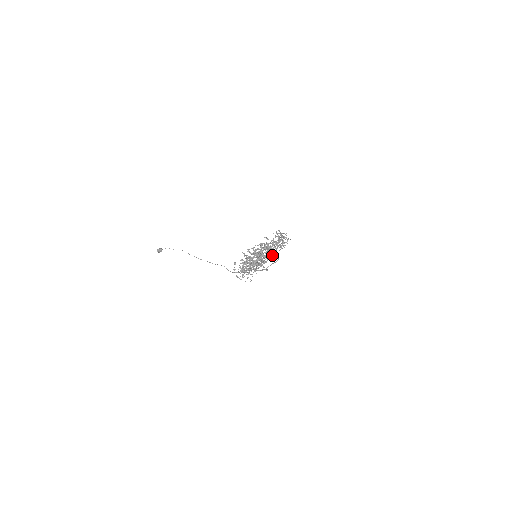
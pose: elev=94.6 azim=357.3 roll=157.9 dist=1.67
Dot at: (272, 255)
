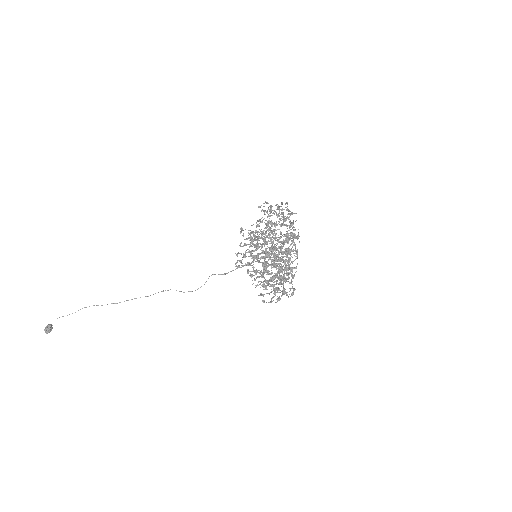
Dot at: (294, 242)
